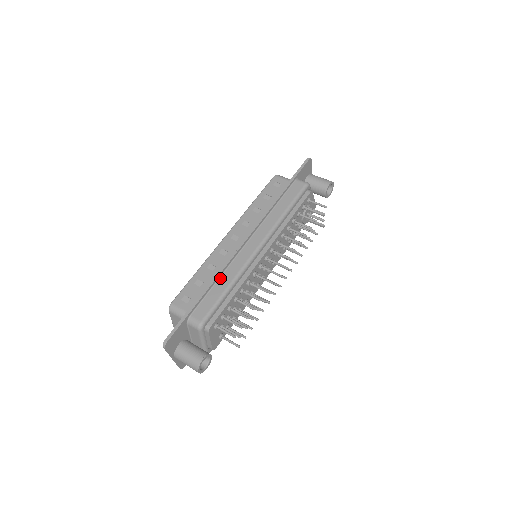
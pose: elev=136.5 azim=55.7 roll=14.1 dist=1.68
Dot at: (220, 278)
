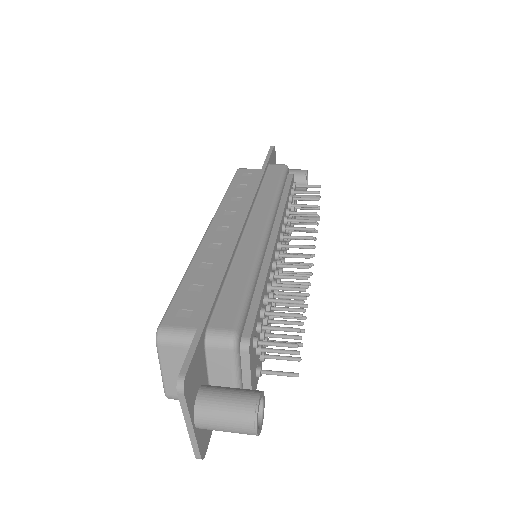
Dot at: (230, 270)
